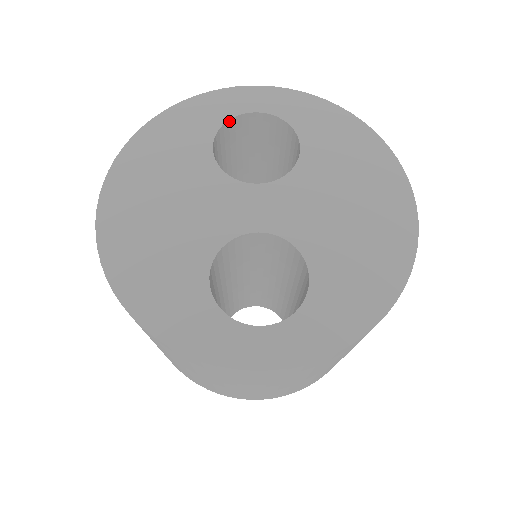
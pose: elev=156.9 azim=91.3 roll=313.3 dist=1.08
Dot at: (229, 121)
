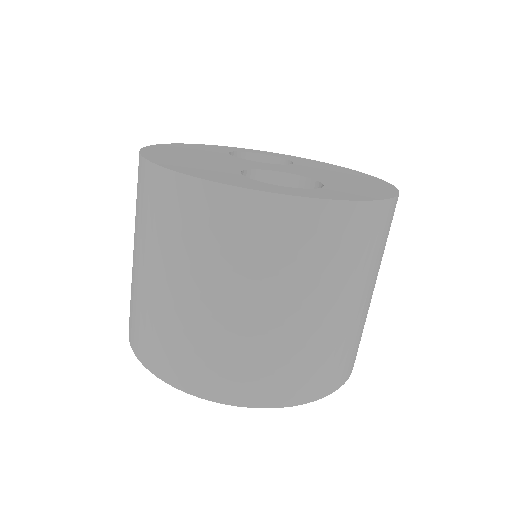
Dot at: (237, 153)
